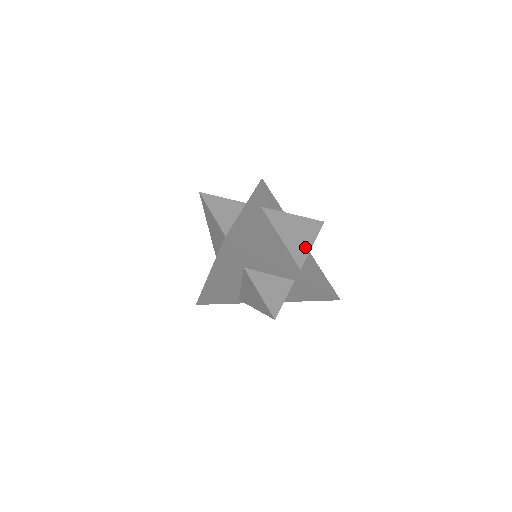
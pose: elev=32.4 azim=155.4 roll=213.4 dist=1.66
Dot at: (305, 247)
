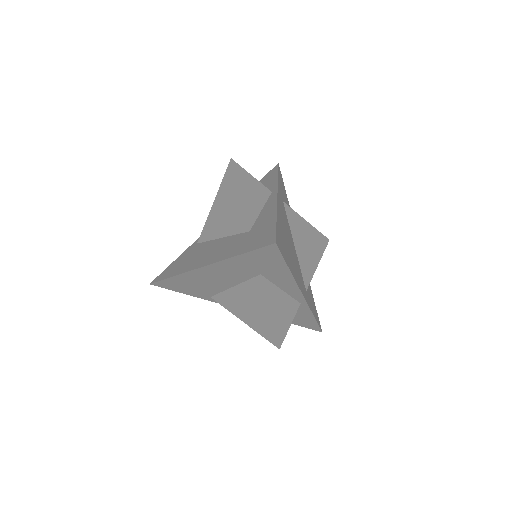
Dot at: (312, 265)
